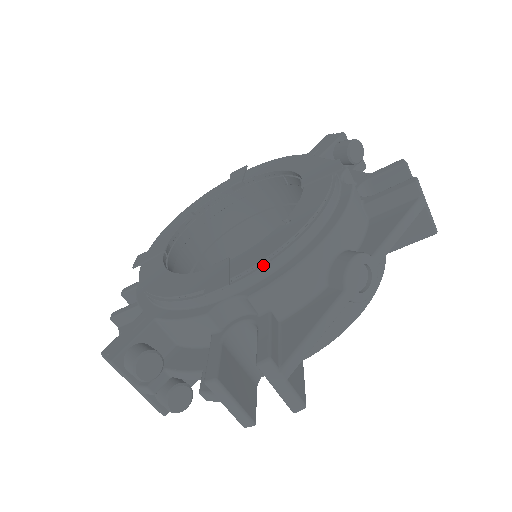
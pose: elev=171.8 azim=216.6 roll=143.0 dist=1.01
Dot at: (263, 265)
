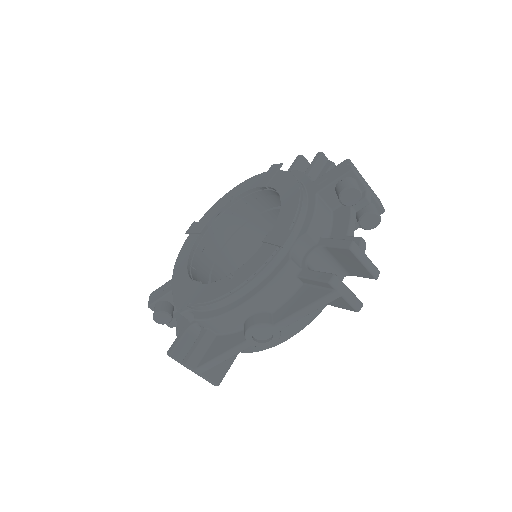
Dot at: (204, 305)
